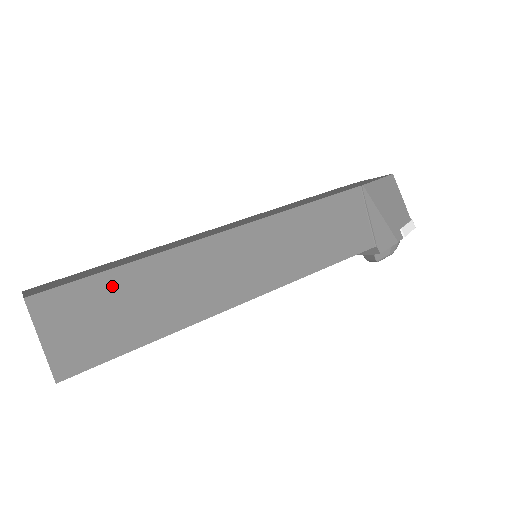
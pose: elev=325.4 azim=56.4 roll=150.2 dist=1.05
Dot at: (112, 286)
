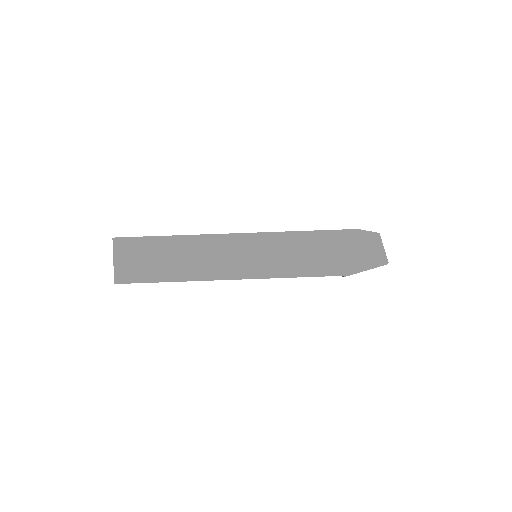
Dot at: occluded
